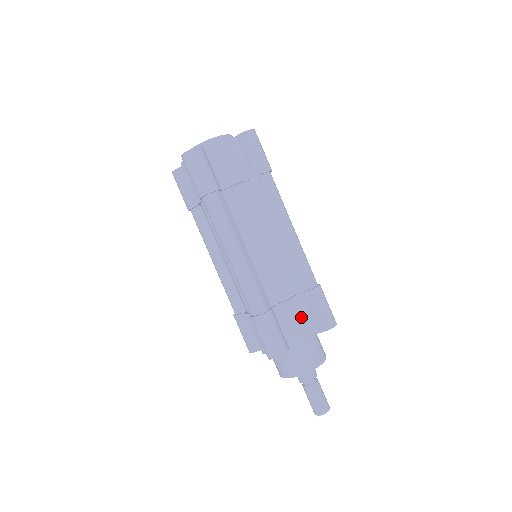
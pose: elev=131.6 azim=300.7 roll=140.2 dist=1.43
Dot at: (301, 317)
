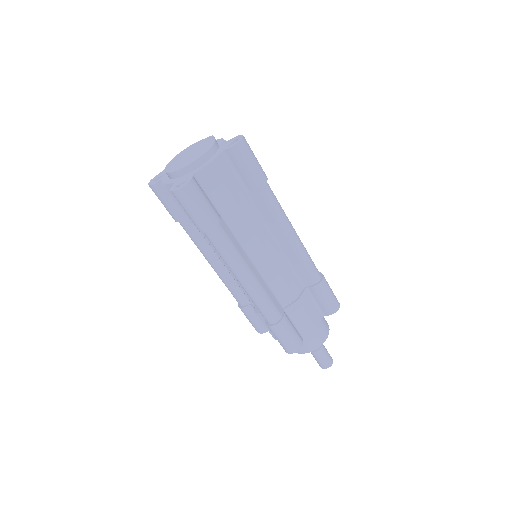
Dot at: (310, 309)
